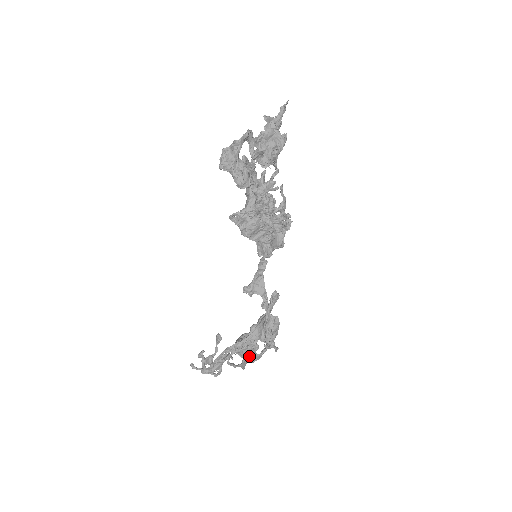
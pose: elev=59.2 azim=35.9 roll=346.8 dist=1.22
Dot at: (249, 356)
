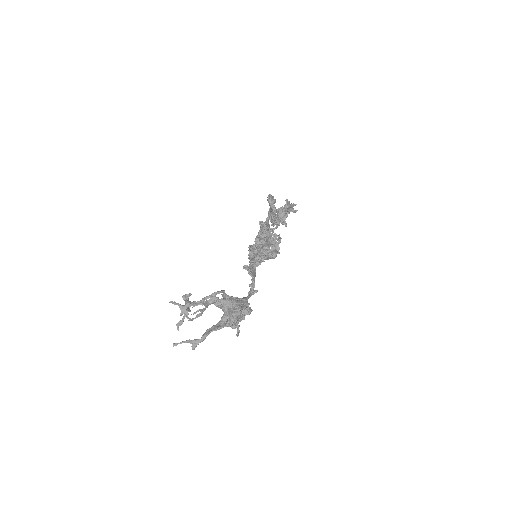
Dot at: (228, 315)
